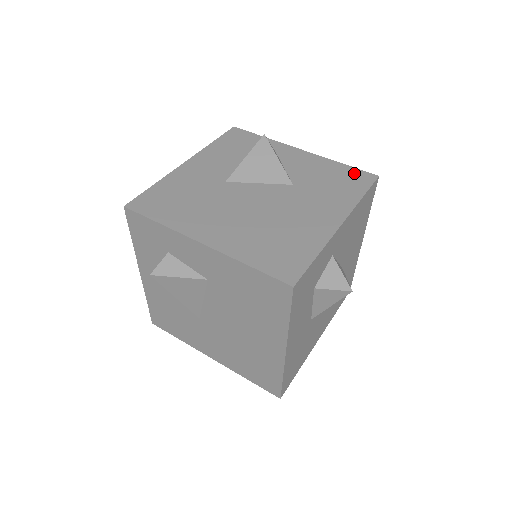
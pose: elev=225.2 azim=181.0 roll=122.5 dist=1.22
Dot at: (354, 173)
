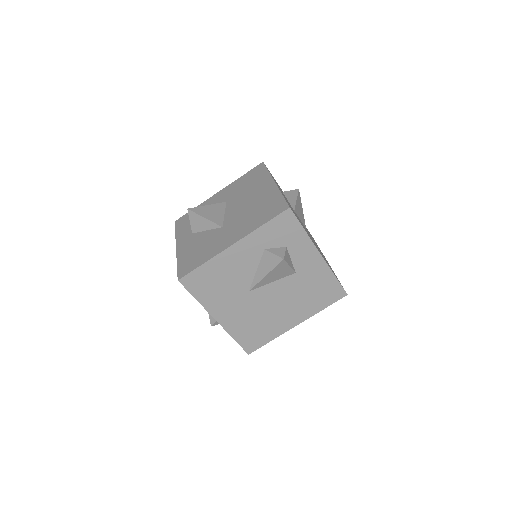
Dot at: (309, 232)
